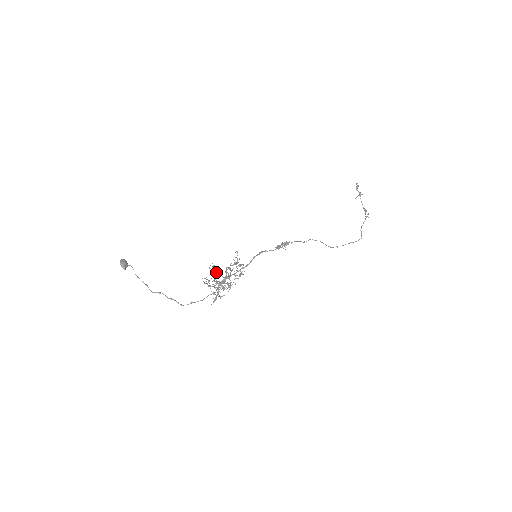
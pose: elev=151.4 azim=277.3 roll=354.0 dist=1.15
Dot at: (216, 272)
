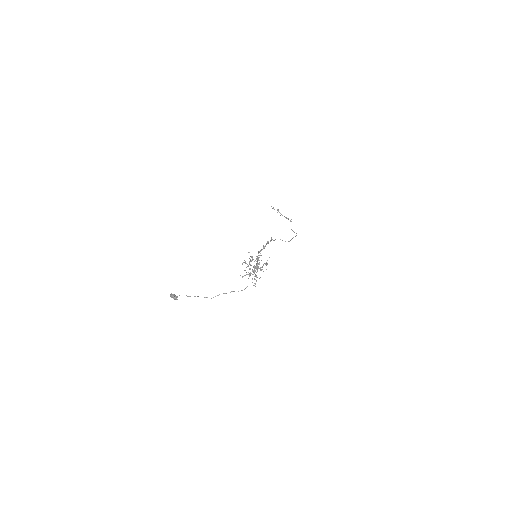
Dot at: (249, 264)
